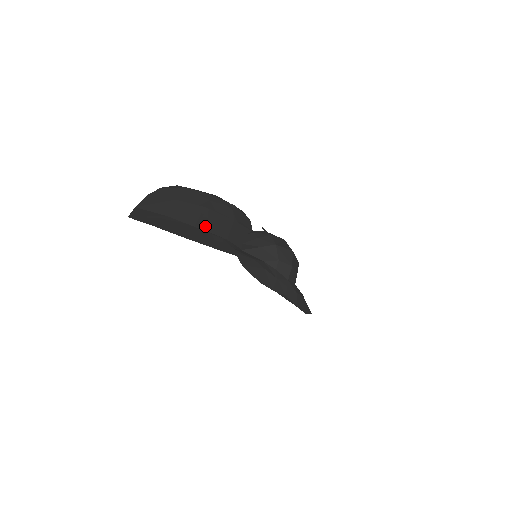
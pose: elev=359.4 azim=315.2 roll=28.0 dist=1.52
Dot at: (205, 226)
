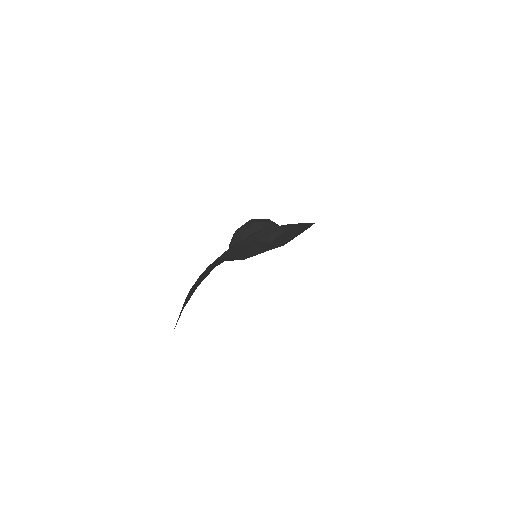
Dot at: occluded
